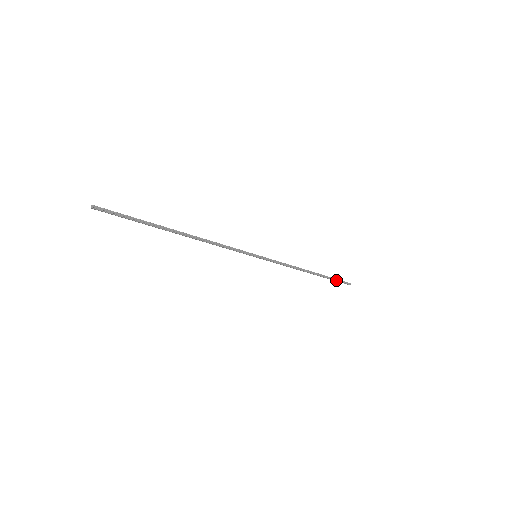
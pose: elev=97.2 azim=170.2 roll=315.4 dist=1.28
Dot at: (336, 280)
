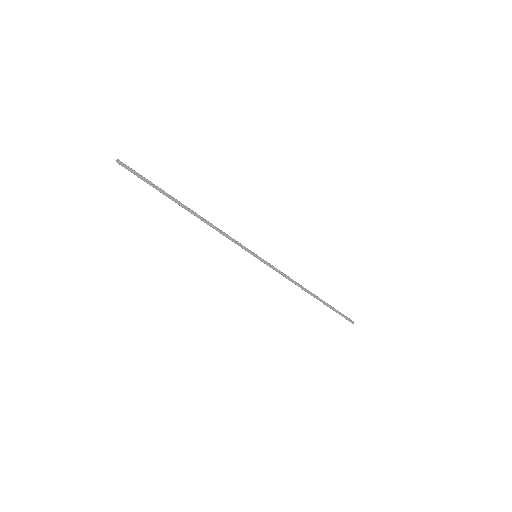
Dot at: (338, 311)
